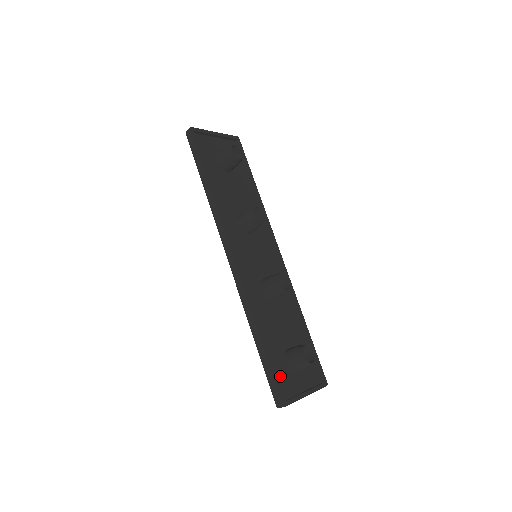
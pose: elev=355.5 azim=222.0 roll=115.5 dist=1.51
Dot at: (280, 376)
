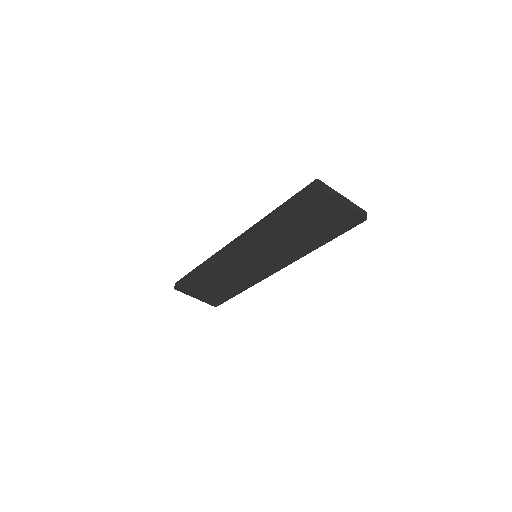
Dot at: occluded
